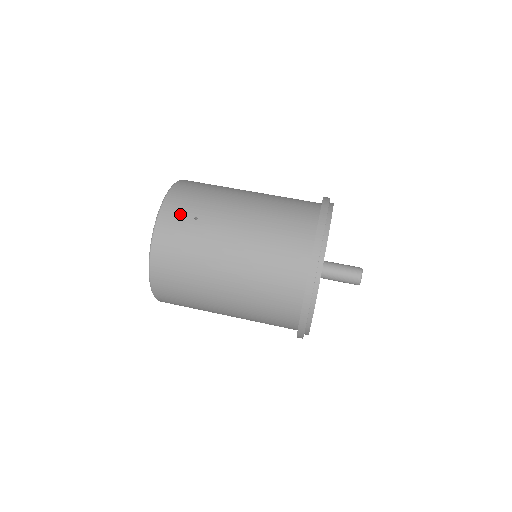
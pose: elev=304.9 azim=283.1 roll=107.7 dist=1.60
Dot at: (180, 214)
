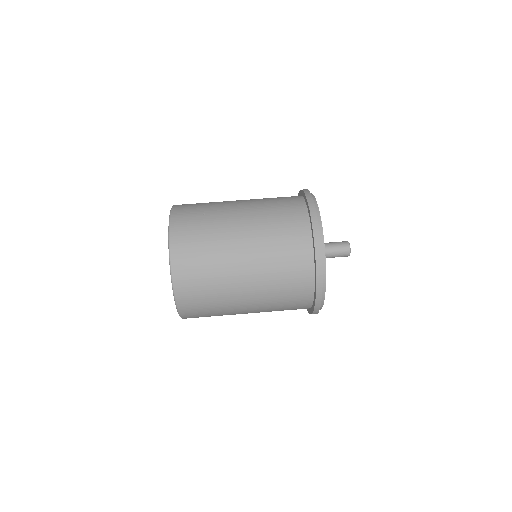
Dot at: (189, 214)
